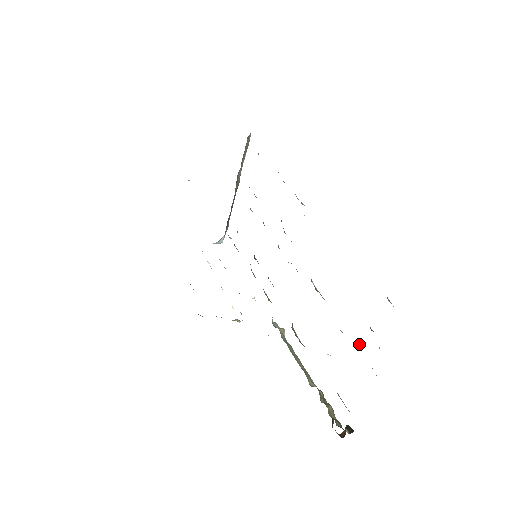
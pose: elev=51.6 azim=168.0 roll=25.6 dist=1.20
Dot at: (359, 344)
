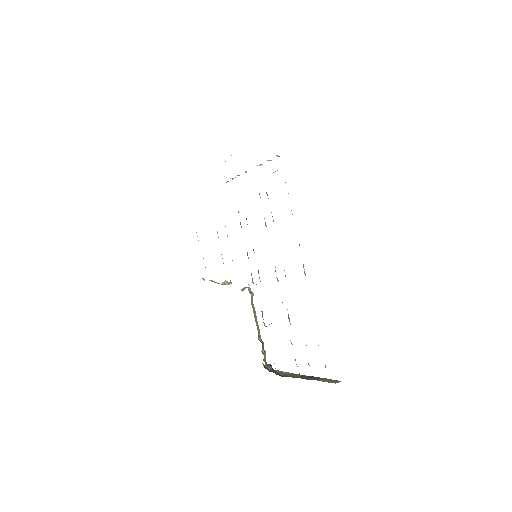
Dot at: occluded
